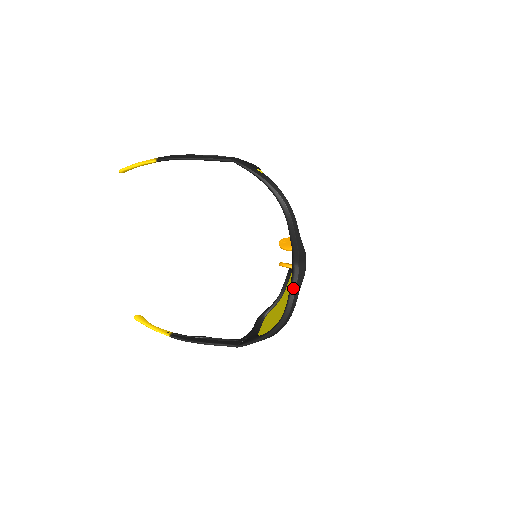
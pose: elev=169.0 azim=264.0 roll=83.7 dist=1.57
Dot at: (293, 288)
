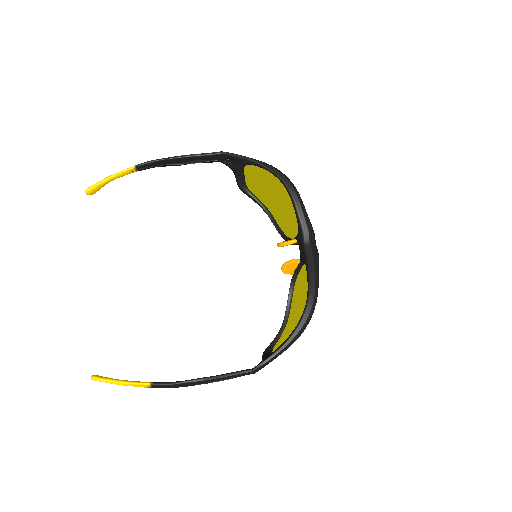
Dot at: (311, 268)
